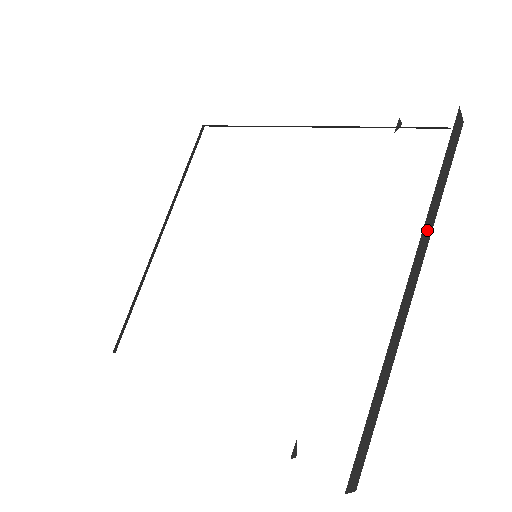
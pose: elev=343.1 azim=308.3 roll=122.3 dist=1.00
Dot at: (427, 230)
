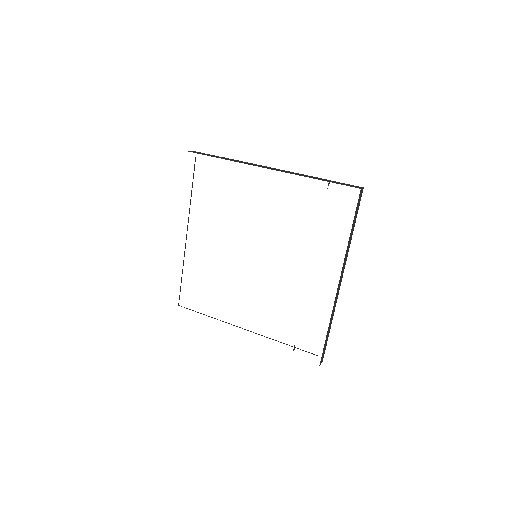
Dot at: (347, 253)
